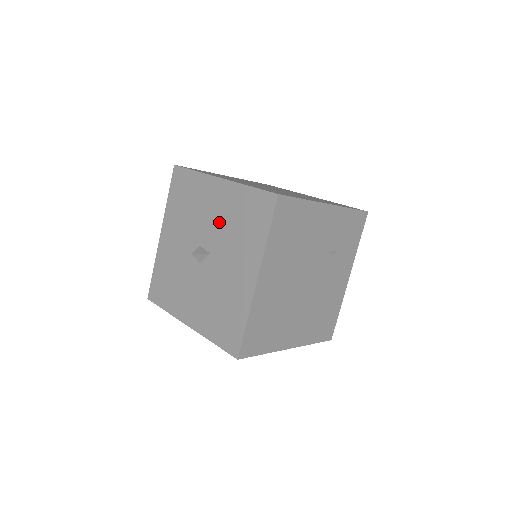
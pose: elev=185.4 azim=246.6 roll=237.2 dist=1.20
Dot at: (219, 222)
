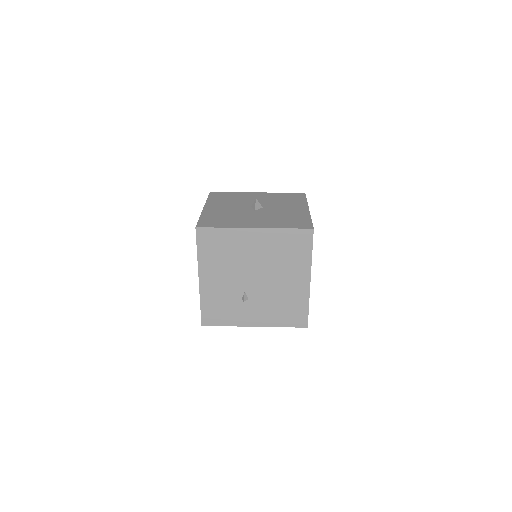
Dot at: (265, 200)
